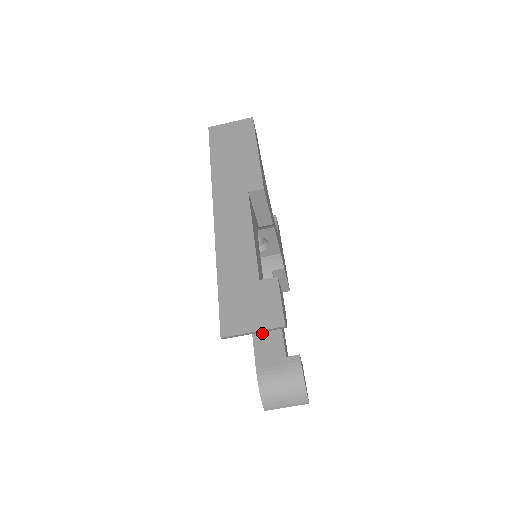
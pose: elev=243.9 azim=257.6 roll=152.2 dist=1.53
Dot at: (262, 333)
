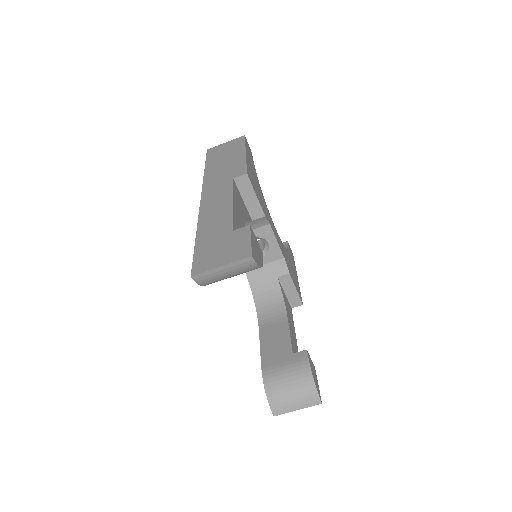
Dot at: (269, 336)
